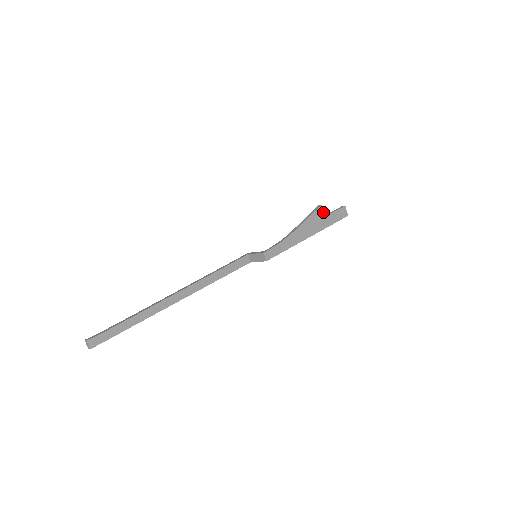
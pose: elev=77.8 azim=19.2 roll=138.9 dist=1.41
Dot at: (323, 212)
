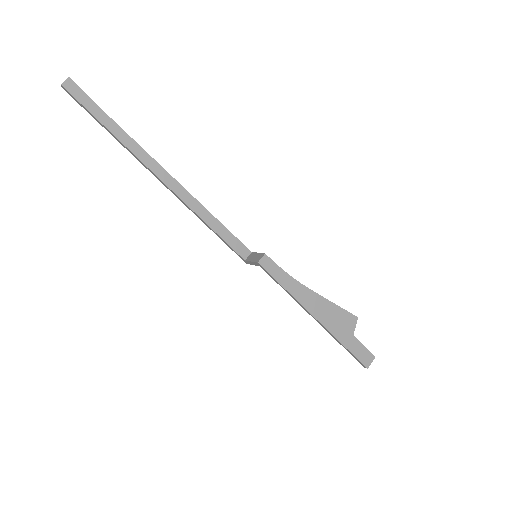
Dot at: (352, 324)
